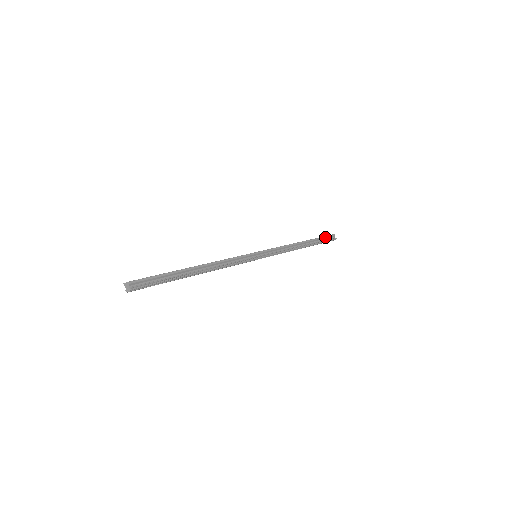
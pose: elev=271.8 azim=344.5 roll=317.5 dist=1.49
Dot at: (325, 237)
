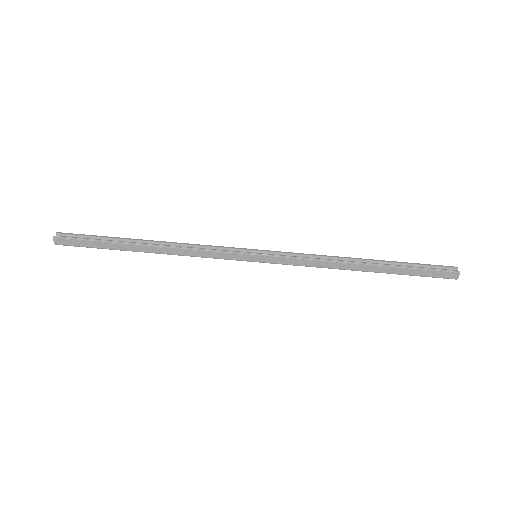
Dot at: (425, 265)
